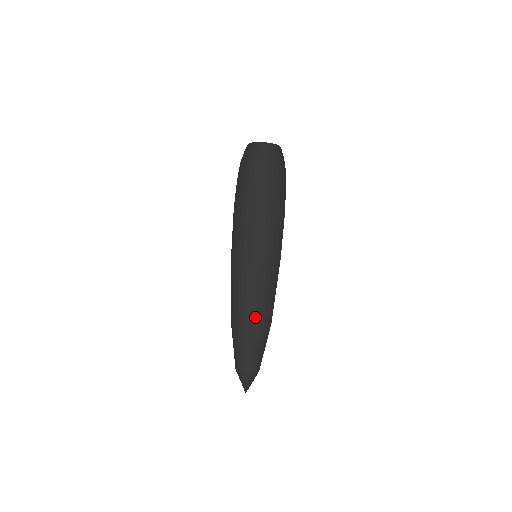
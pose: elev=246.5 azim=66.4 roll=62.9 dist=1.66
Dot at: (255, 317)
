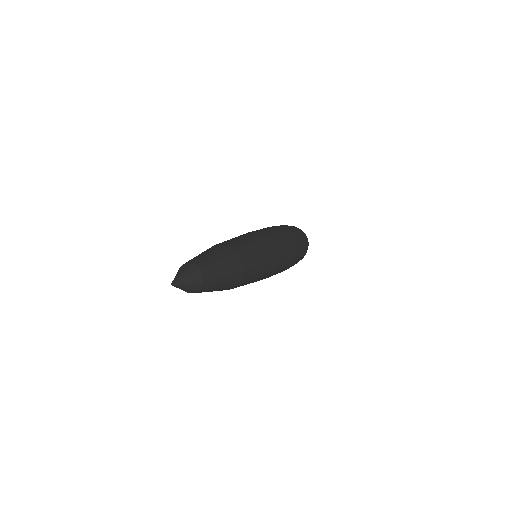
Dot at: (241, 250)
